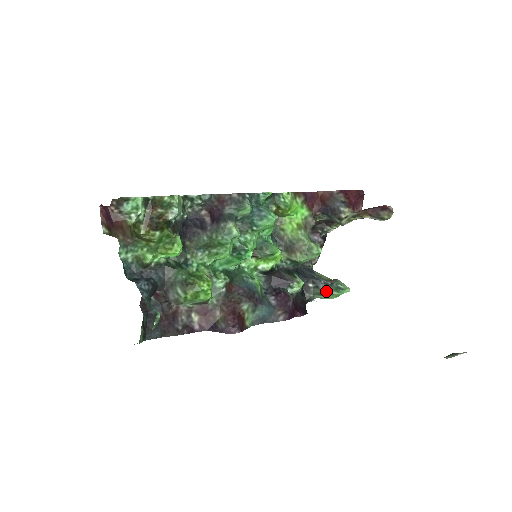
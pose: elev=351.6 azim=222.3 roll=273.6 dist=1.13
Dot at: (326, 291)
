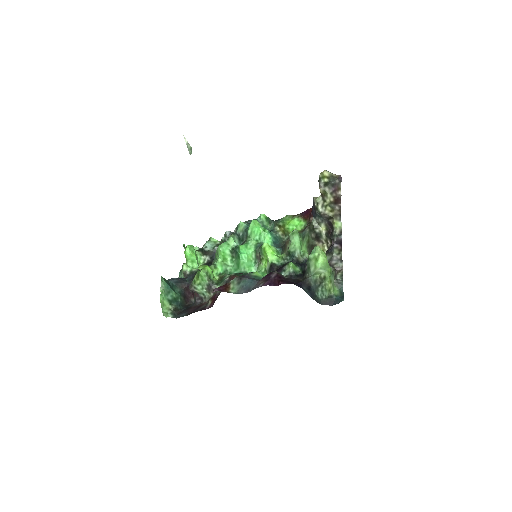
Dot at: (307, 260)
